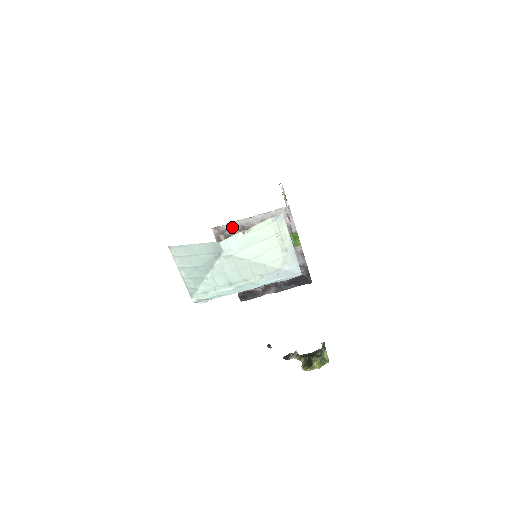
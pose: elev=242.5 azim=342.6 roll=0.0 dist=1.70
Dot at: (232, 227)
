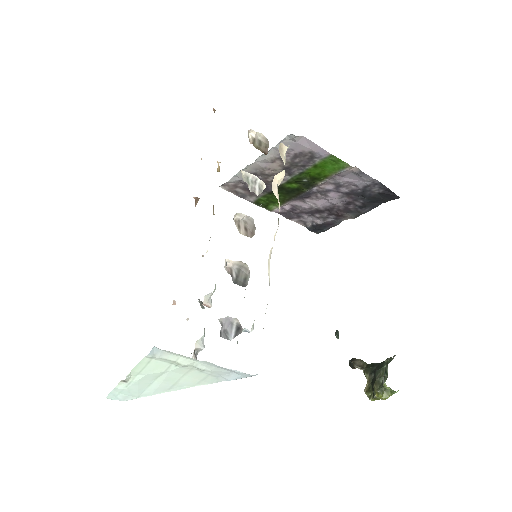
Dot at: (241, 178)
